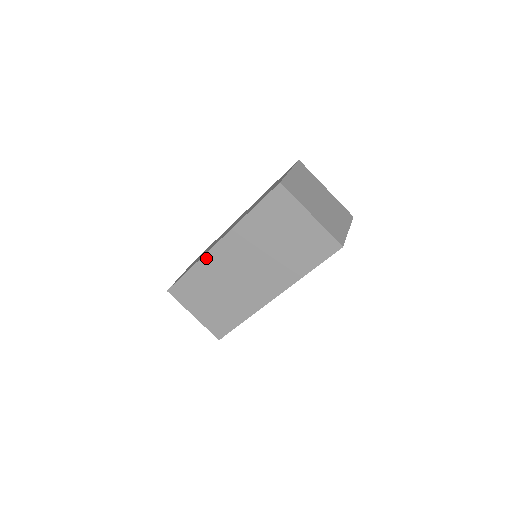
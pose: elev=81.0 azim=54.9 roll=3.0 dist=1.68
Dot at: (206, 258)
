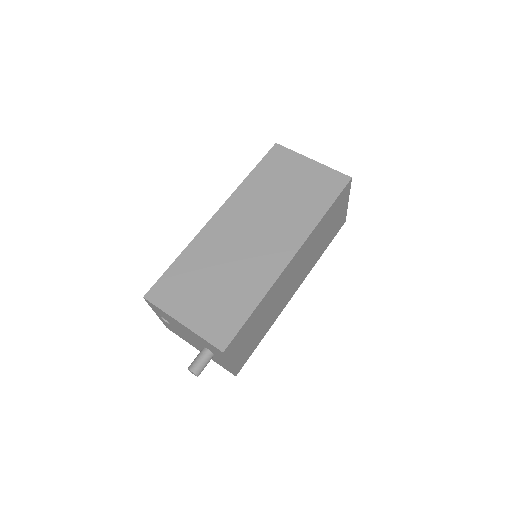
Dot at: (202, 234)
